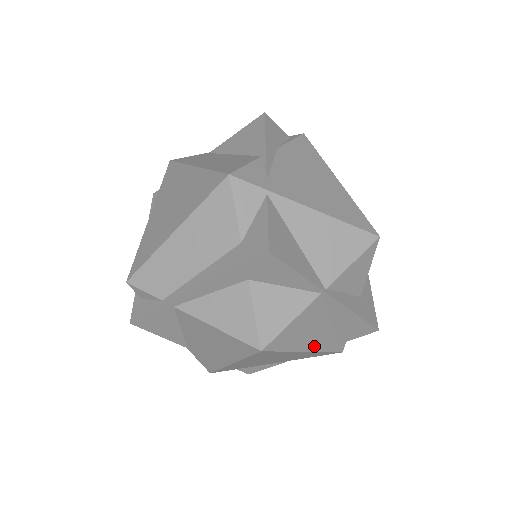
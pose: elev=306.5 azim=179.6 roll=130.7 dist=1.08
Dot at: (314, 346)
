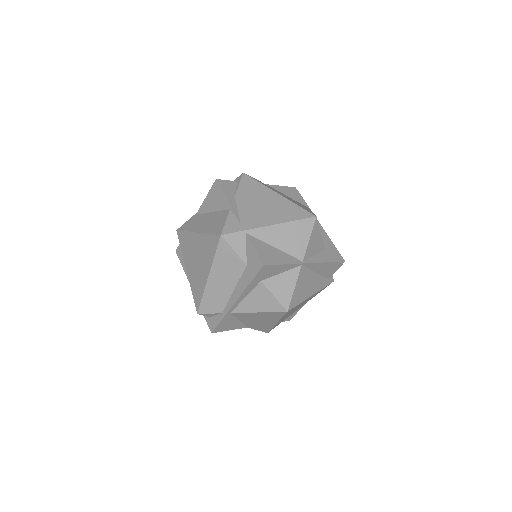
Dot at: (315, 290)
